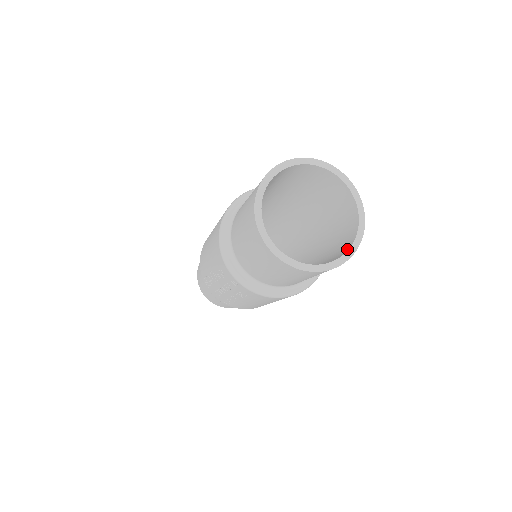
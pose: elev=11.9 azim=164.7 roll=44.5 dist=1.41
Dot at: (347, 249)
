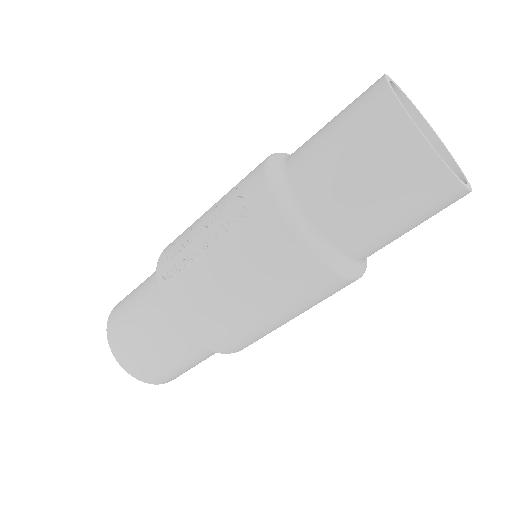
Dot at: occluded
